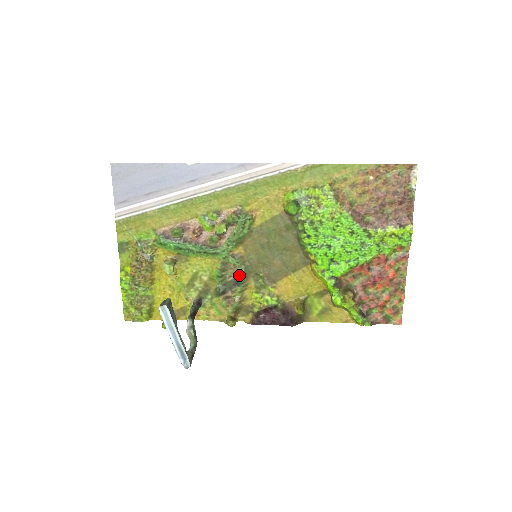
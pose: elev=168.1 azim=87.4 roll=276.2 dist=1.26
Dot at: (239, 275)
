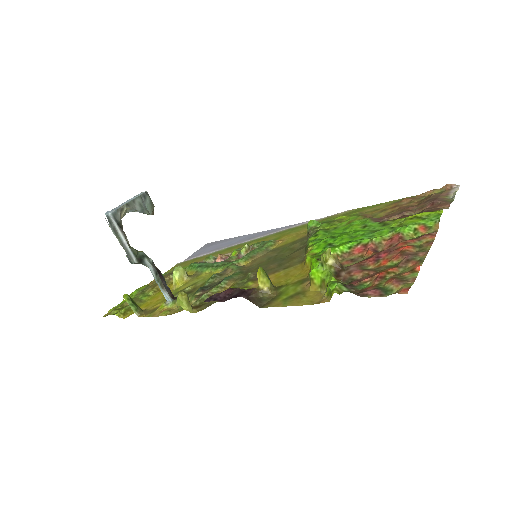
Dot at: (229, 277)
